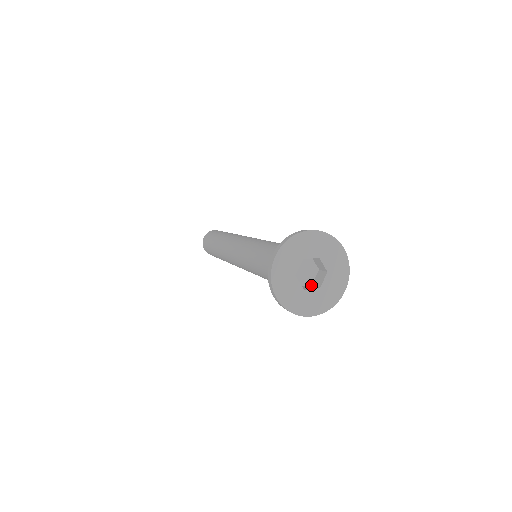
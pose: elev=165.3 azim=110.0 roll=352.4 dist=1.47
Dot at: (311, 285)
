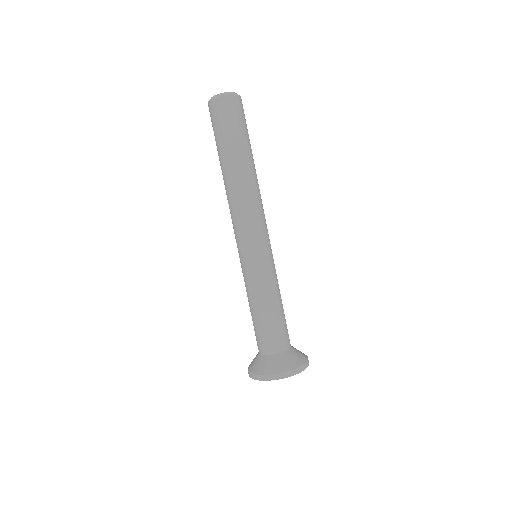
Dot at: occluded
